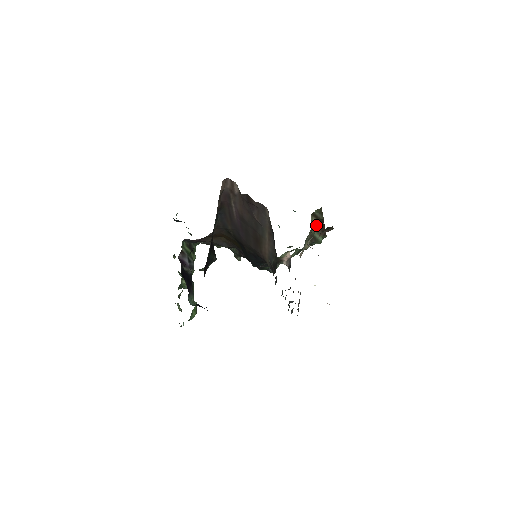
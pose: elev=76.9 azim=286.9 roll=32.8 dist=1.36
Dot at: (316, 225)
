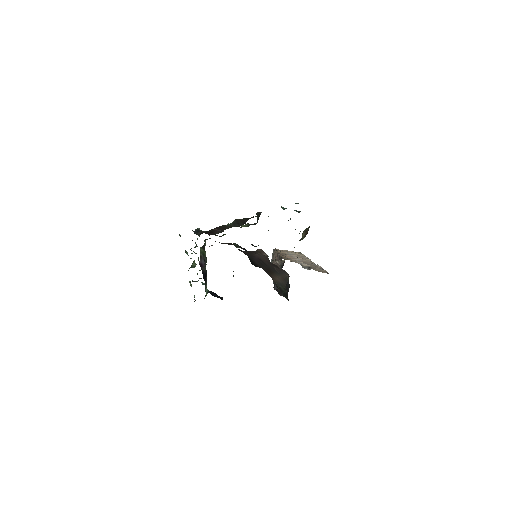
Dot at: occluded
